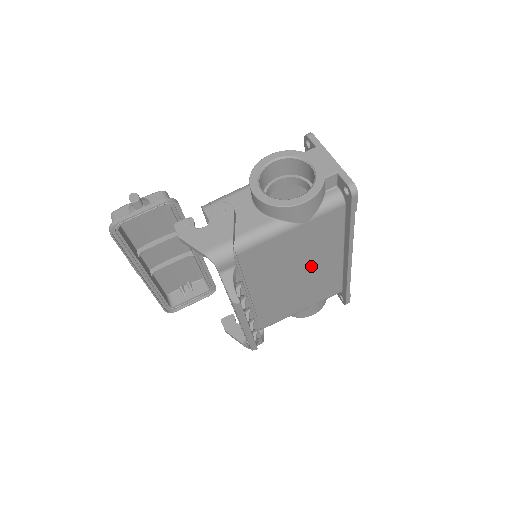
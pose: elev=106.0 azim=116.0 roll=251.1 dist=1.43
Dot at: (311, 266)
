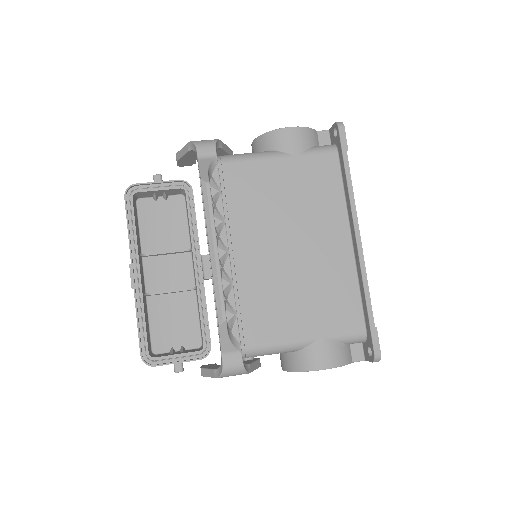
Dot at: (310, 238)
